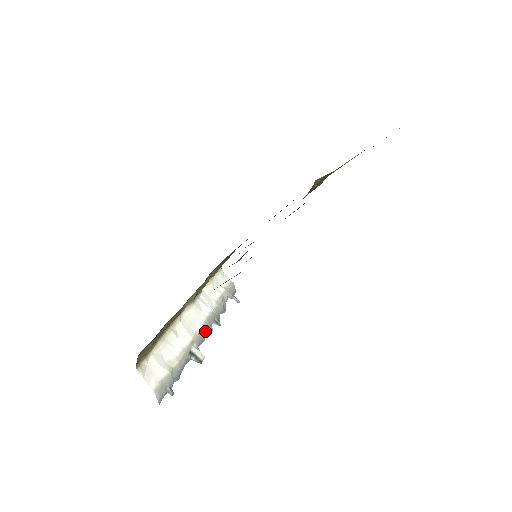
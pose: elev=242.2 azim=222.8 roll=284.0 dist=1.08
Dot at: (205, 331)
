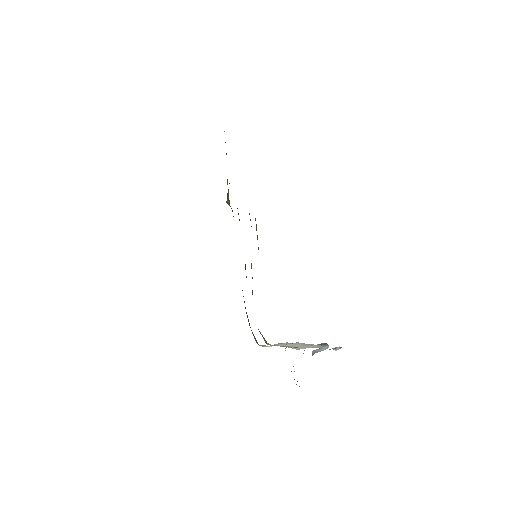
Dot at: occluded
